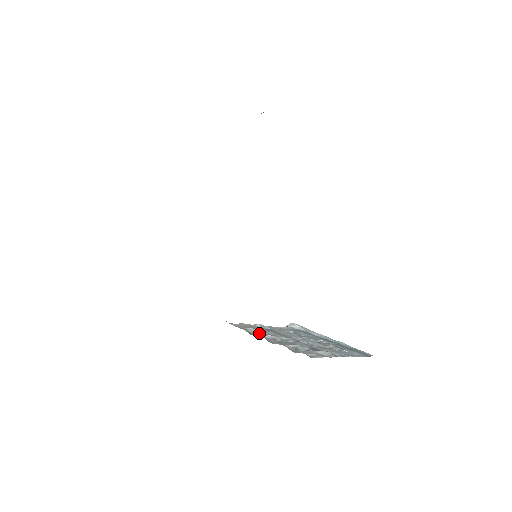
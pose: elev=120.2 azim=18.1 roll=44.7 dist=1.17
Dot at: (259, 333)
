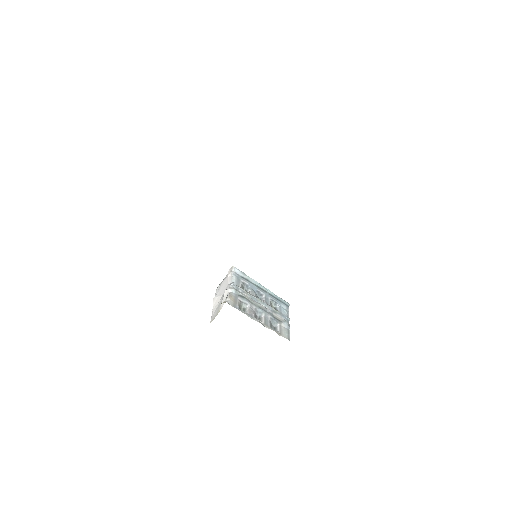
Dot at: (250, 313)
